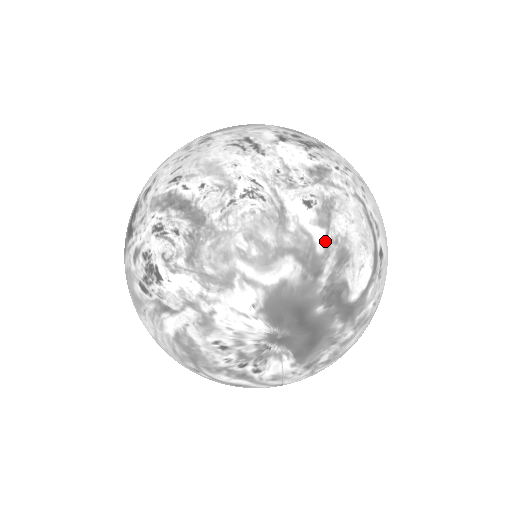
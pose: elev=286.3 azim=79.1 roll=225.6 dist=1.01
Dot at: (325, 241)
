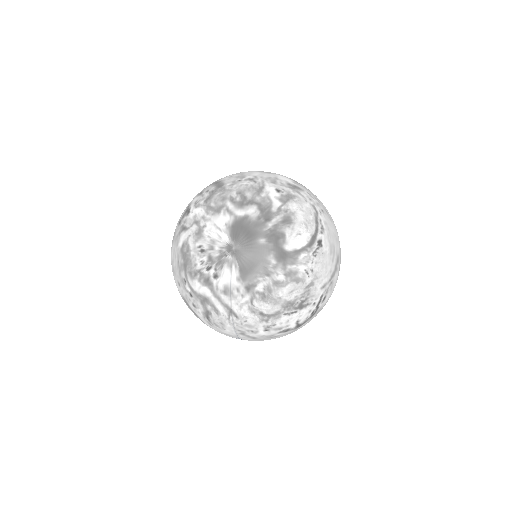
Dot at: (279, 208)
